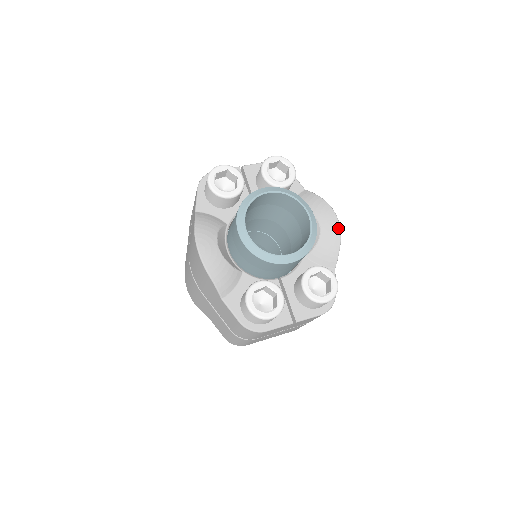
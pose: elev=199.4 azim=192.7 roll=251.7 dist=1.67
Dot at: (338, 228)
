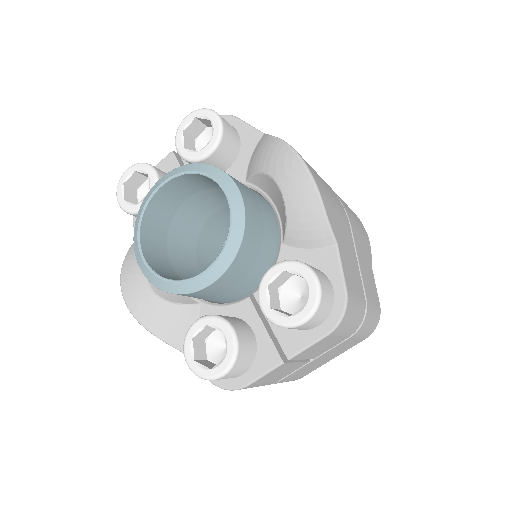
Dot at: (307, 178)
